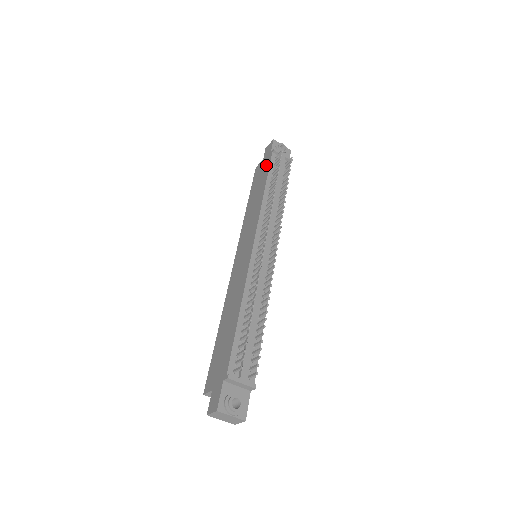
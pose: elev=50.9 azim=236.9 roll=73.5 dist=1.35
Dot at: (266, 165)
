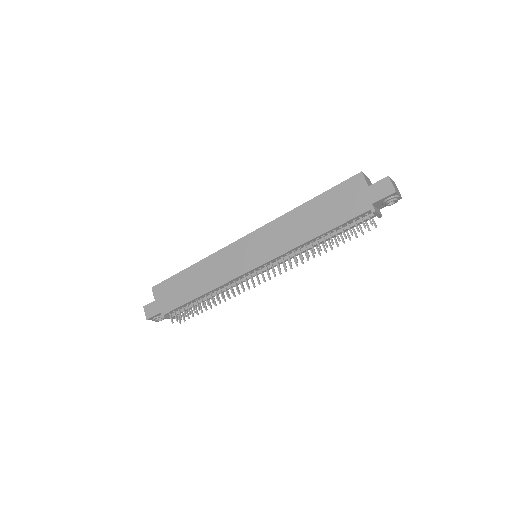
Dot at: (352, 210)
